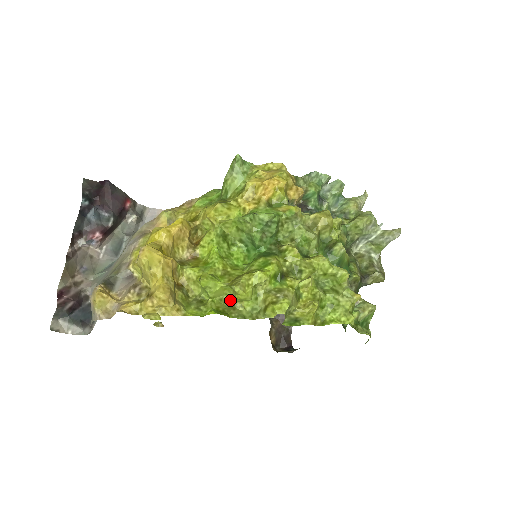
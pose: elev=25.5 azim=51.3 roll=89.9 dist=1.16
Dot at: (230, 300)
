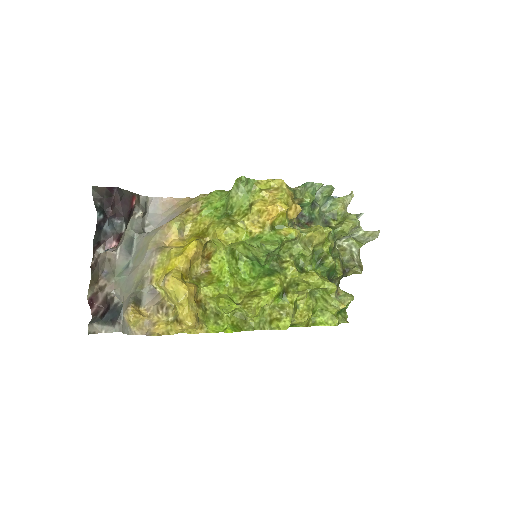
Dot at: (241, 314)
